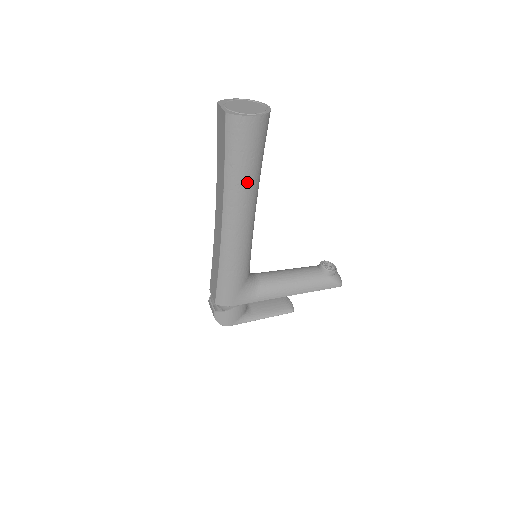
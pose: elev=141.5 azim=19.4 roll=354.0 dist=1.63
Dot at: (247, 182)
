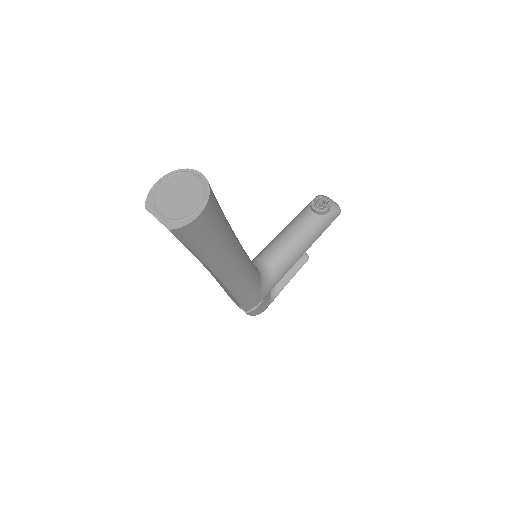
Dot at: (223, 247)
